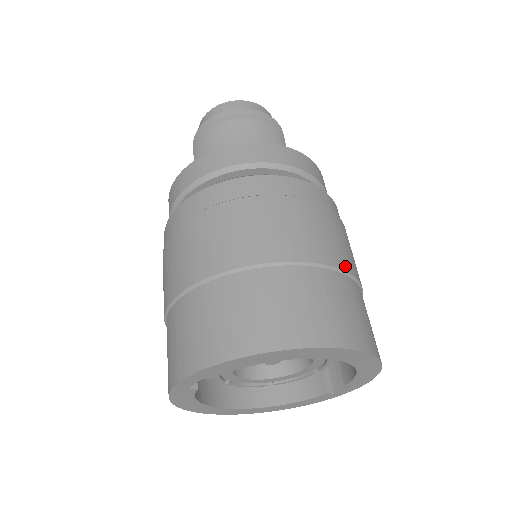
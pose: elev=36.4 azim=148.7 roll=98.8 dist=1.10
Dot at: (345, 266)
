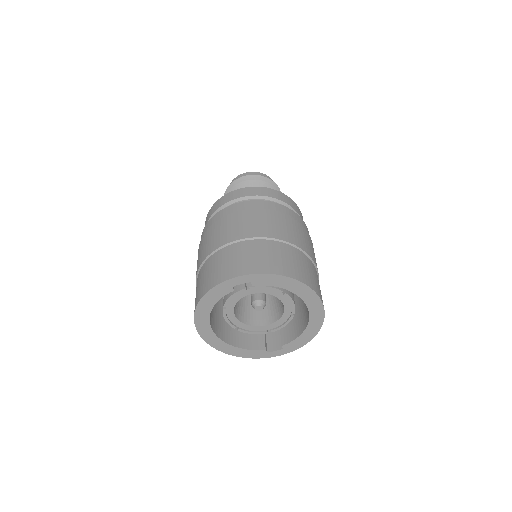
Dot at: occluded
